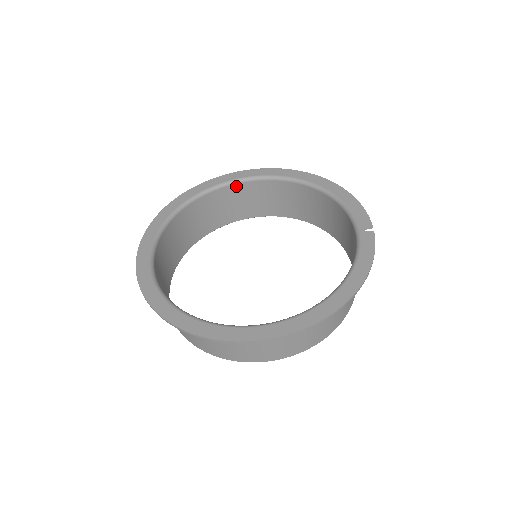
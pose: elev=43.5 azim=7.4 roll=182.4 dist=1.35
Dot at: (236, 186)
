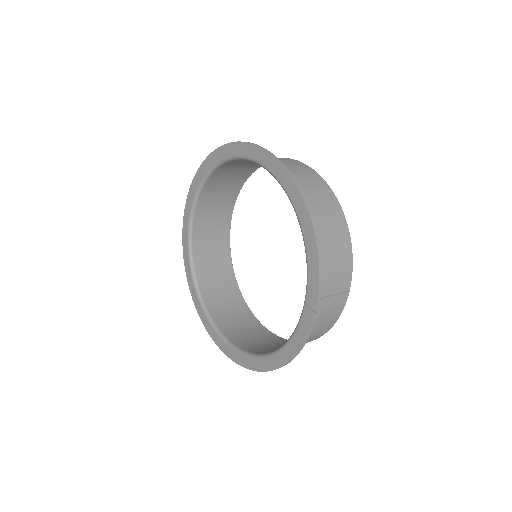
Dot at: occluded
